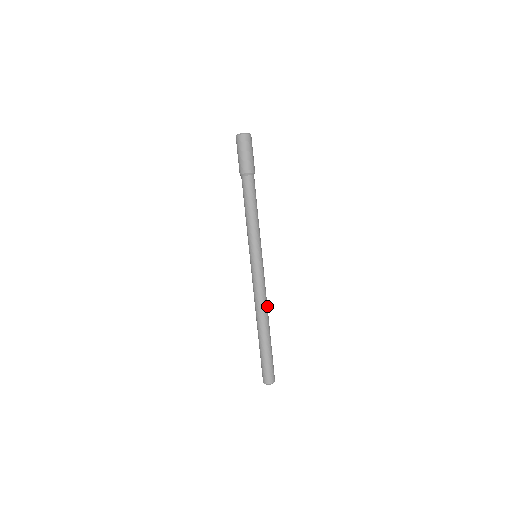
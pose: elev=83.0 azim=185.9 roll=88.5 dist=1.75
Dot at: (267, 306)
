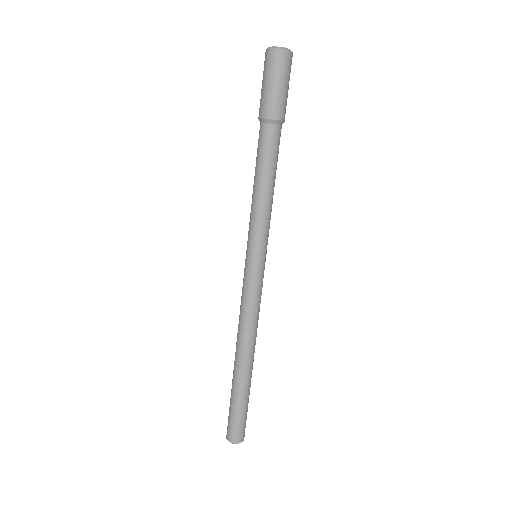
Dot at: (256, 335)
